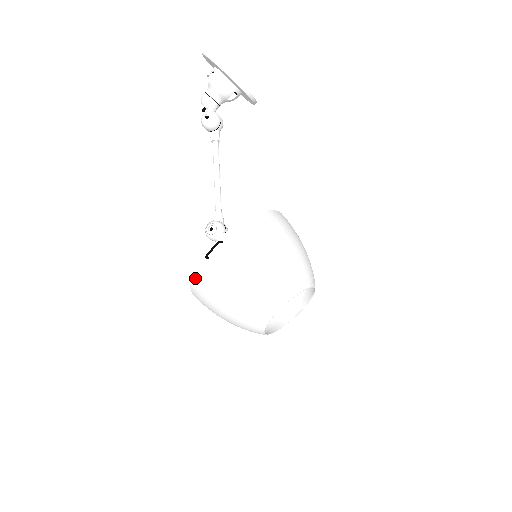
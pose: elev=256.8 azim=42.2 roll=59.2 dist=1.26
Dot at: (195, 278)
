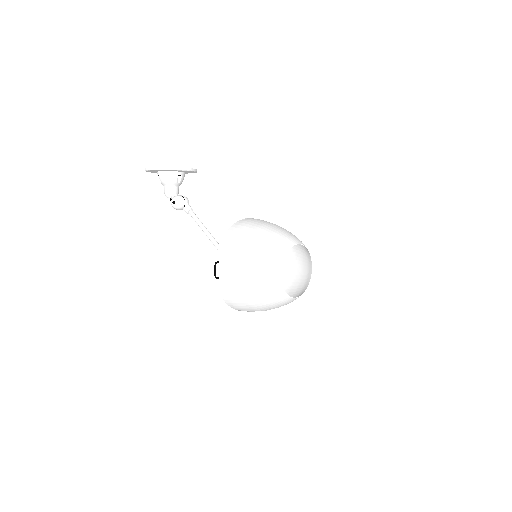
Dot at: (223, 297)
